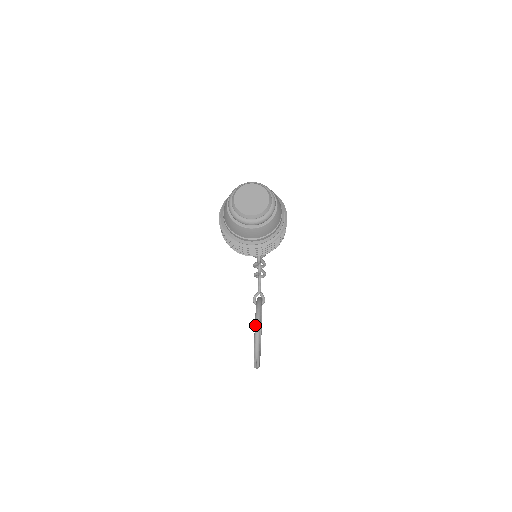
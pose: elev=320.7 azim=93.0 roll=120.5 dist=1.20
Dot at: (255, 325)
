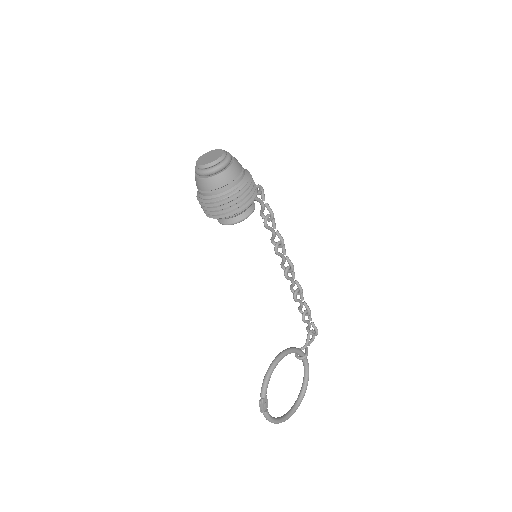
Dot at: (272, 361)
